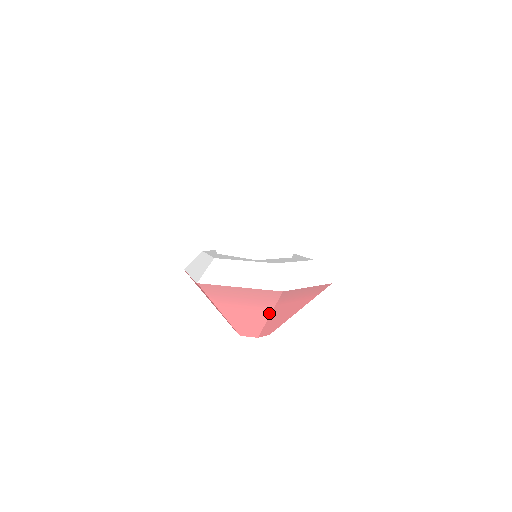
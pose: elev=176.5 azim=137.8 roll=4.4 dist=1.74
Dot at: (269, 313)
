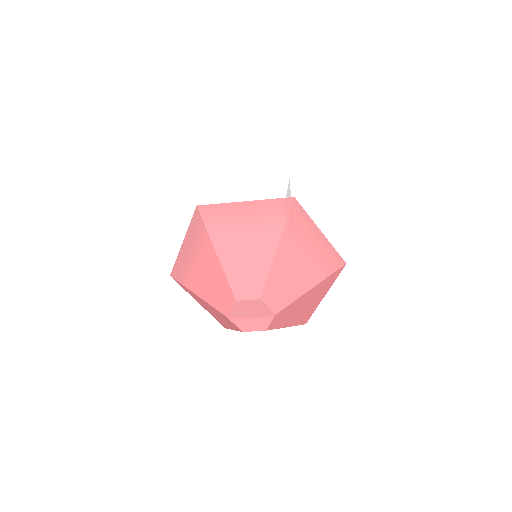
Dot at: (213, 247)
